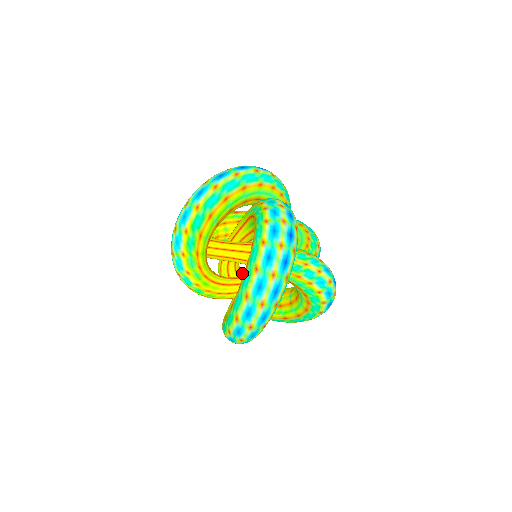
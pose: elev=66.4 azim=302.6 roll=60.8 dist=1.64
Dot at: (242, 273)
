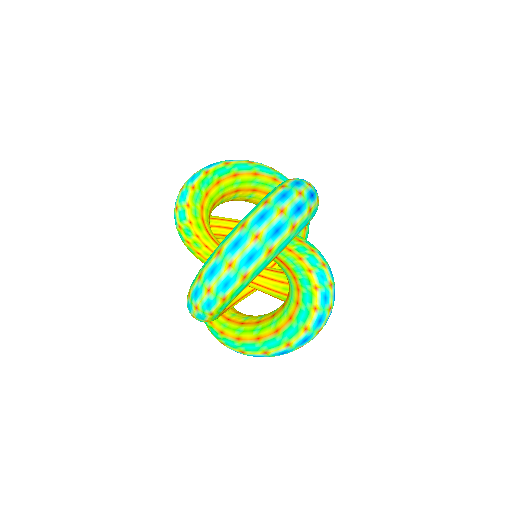
Dot at: occluded
